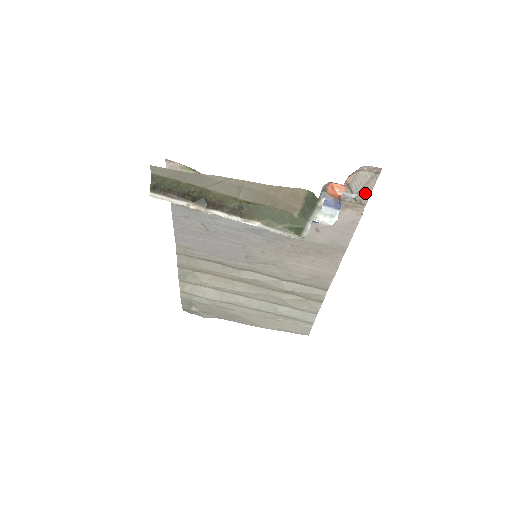
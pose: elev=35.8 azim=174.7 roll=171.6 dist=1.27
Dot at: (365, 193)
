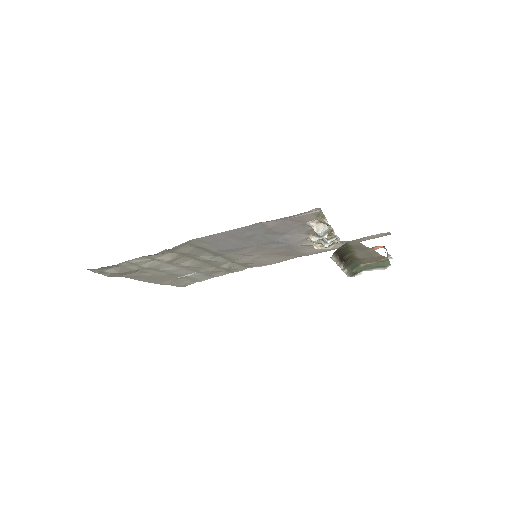
Dot at: (365, 239)
